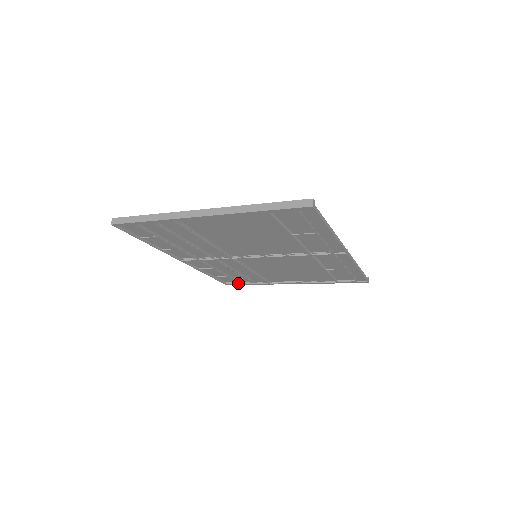
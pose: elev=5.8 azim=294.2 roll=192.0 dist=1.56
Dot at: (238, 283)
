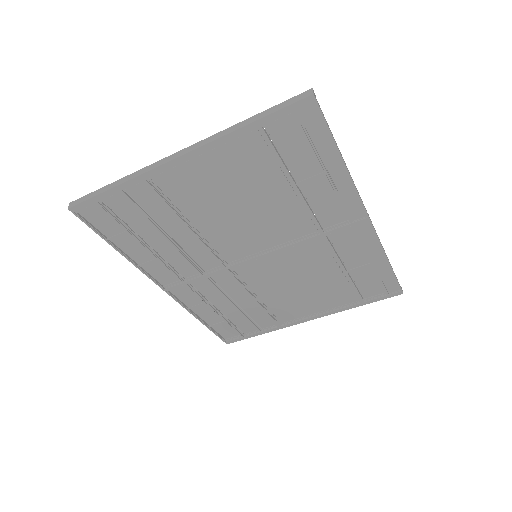
Dot at: (241, 336)
